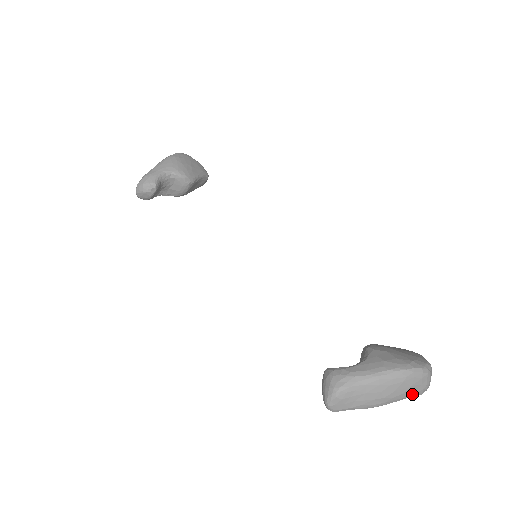
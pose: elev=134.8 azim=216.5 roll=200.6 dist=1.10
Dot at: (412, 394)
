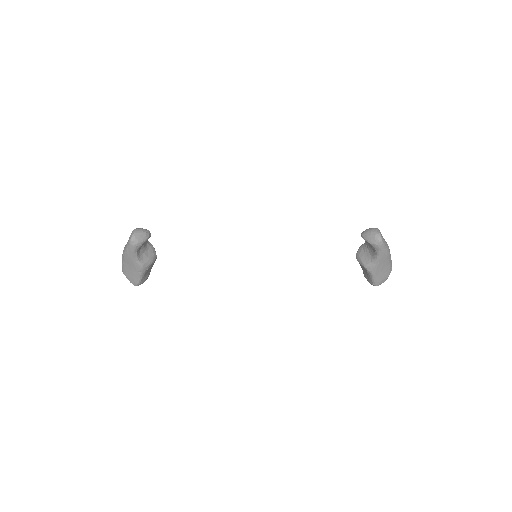
Dot at: (391, 260)
